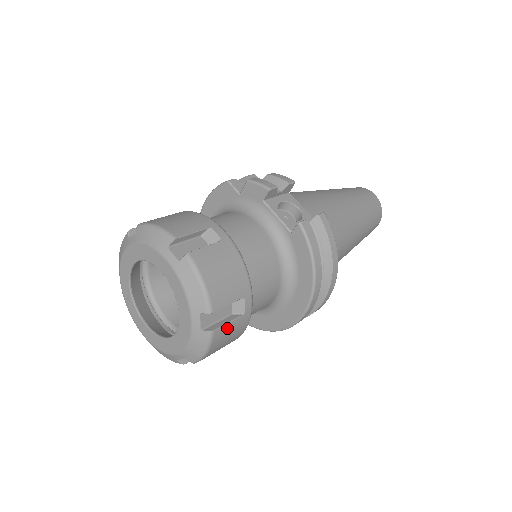
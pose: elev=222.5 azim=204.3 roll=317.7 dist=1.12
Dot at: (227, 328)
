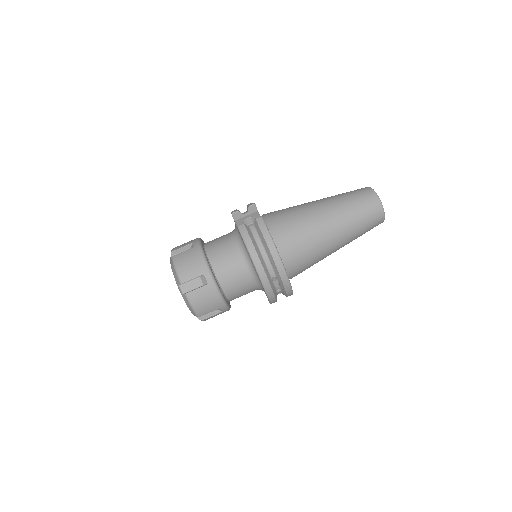
Dot at: (198, 292)
